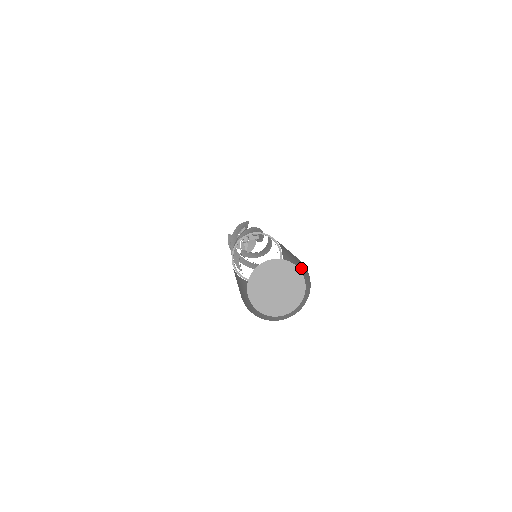
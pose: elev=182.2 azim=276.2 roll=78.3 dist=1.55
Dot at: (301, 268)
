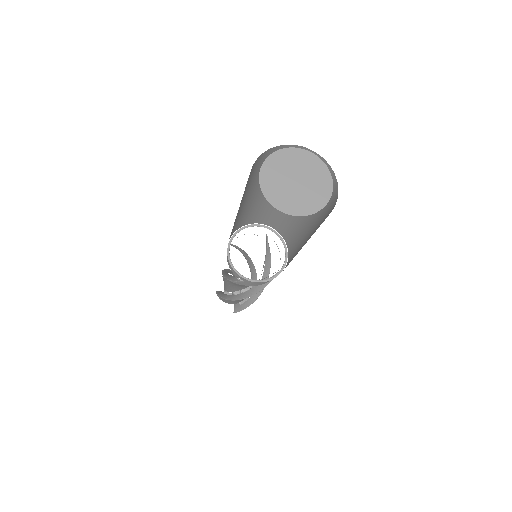
Dot at: occluded
